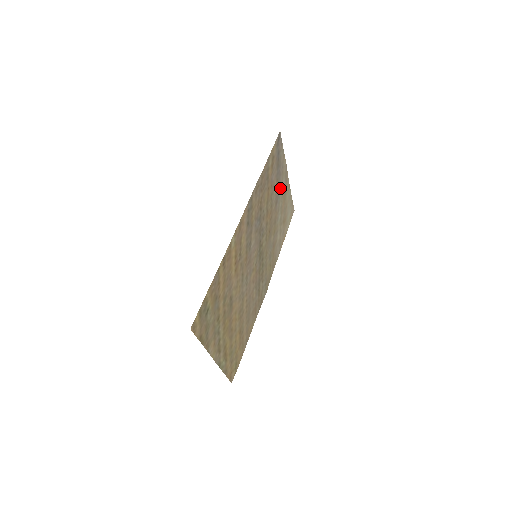
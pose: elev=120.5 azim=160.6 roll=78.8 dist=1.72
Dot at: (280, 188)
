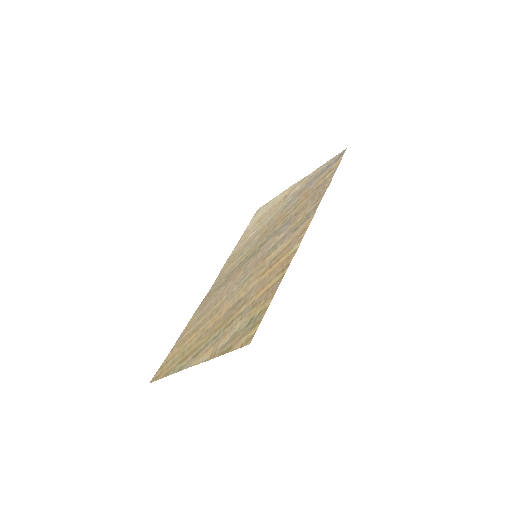
Dot at: (294, 194)
